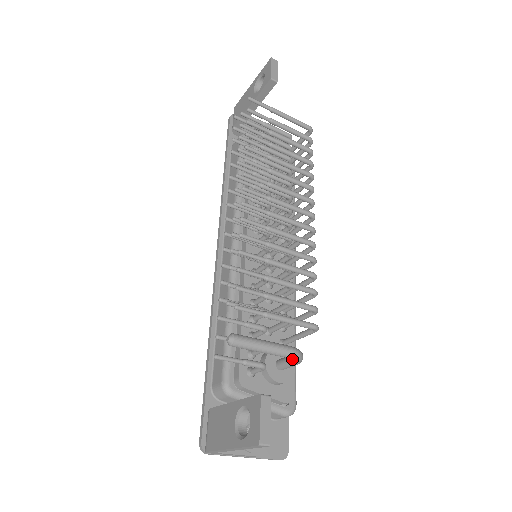
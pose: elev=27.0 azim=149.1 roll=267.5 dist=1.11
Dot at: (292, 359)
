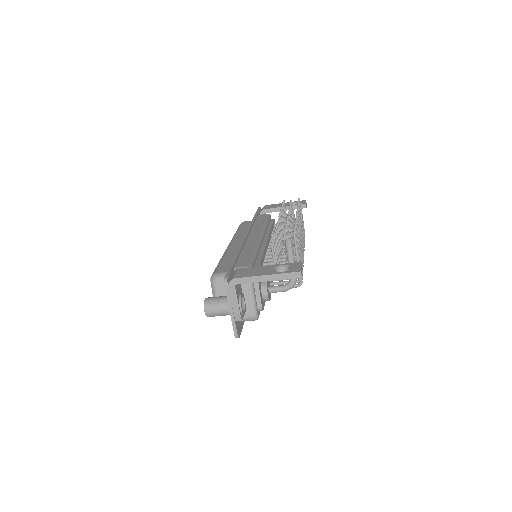
Dot at: (292, 281)
